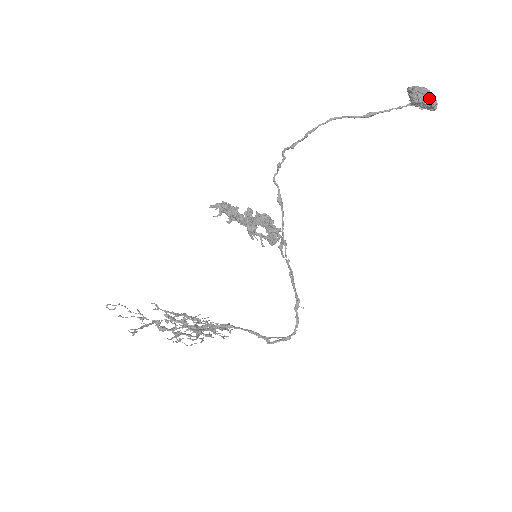
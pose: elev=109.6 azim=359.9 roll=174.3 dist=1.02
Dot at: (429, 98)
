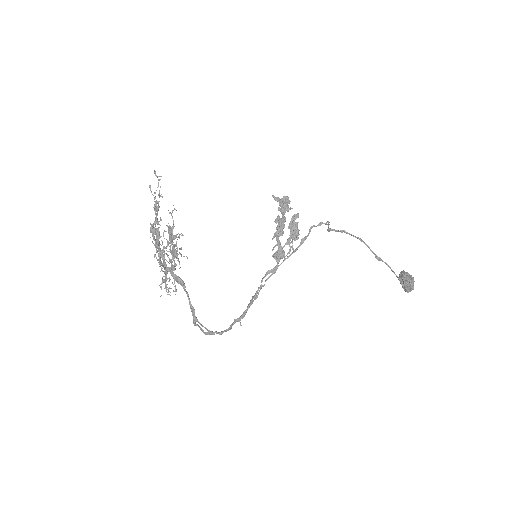
Dot at: (413, 281)
